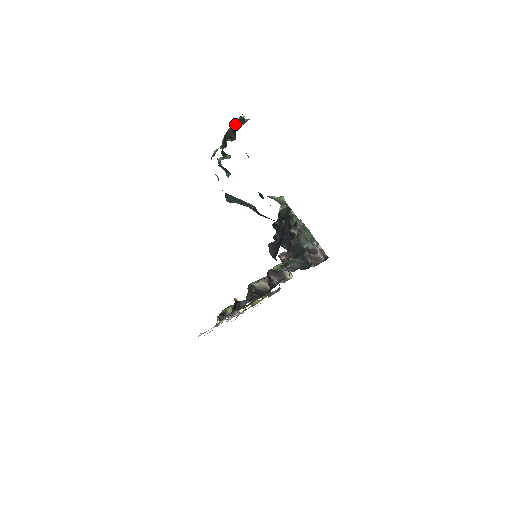
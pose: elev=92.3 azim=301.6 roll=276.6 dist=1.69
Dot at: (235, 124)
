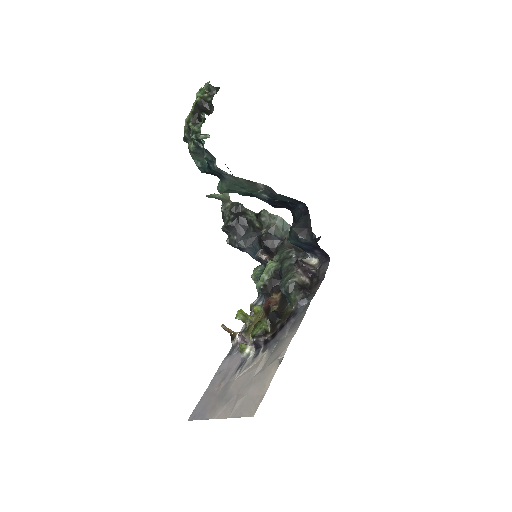
Dot at: (203, 95)
